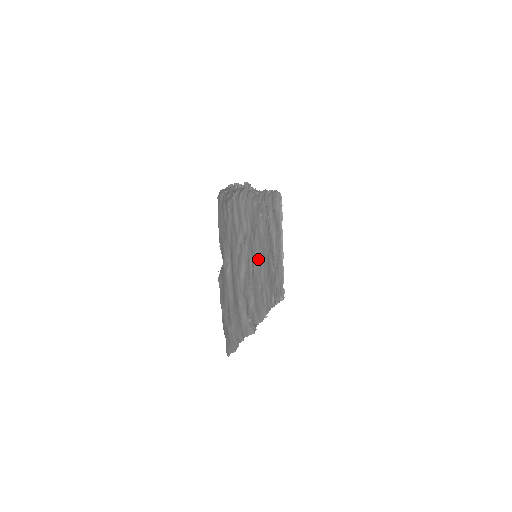
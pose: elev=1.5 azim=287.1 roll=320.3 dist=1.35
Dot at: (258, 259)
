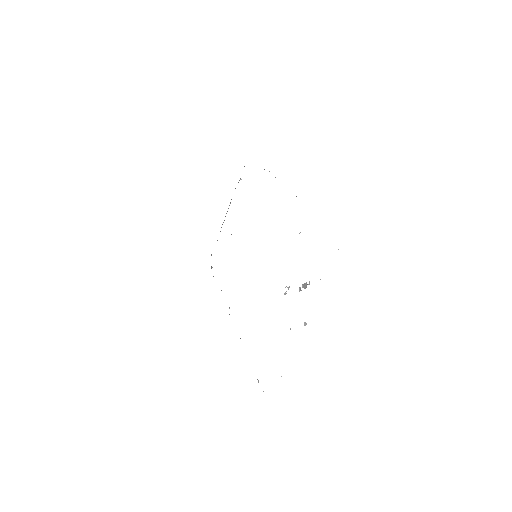
Dot at: occluded
